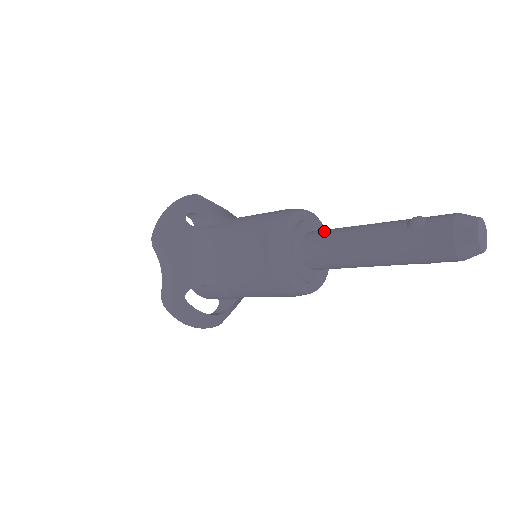
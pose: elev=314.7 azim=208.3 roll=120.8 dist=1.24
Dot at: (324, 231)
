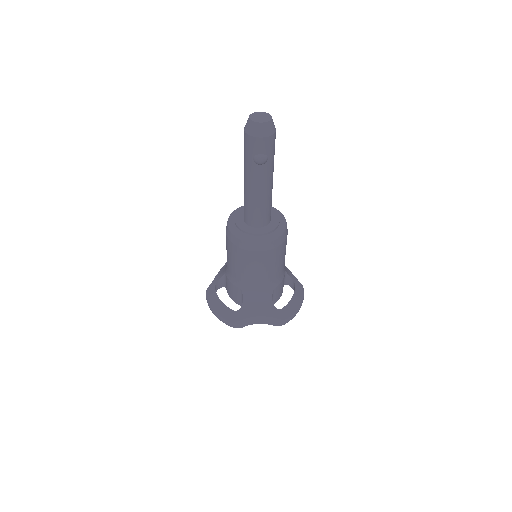
Dot at: occluded
